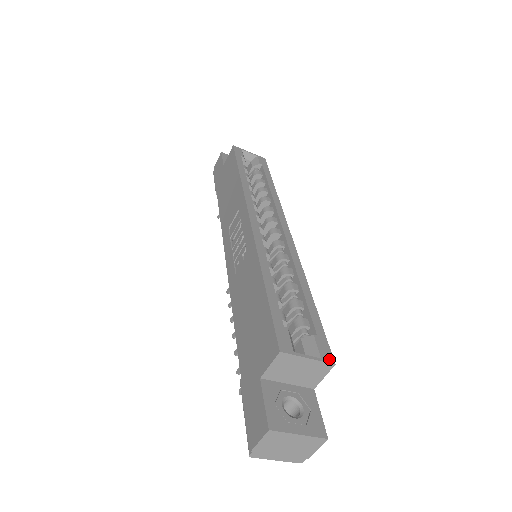
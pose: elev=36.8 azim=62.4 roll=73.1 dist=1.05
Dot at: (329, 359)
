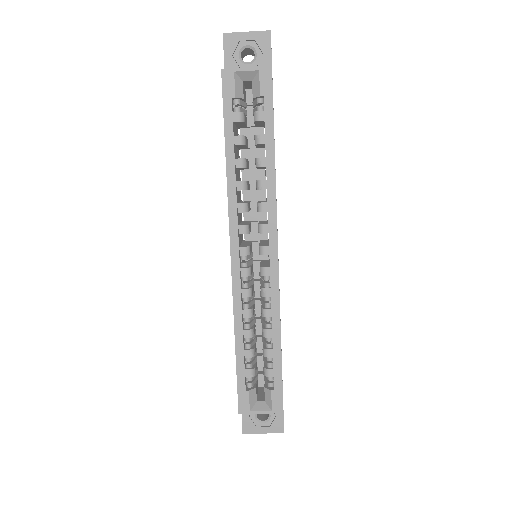
Dot at: (279, 410)
